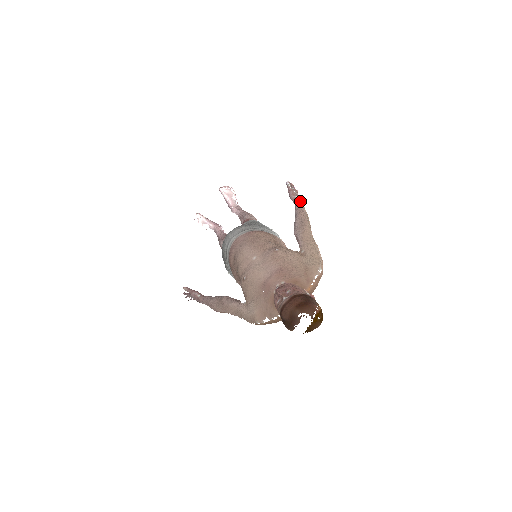
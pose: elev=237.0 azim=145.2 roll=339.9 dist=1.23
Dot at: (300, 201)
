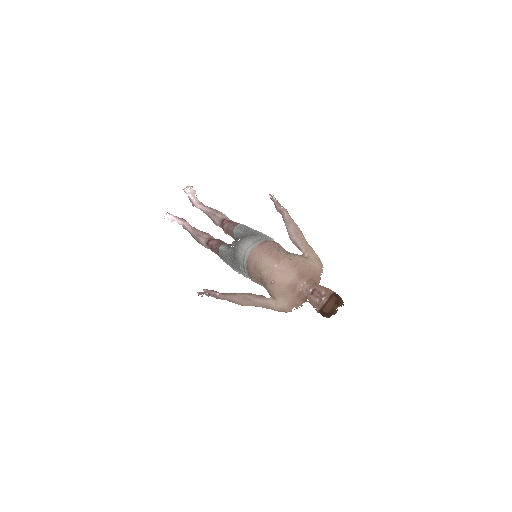
Dot at: (287, 212)
